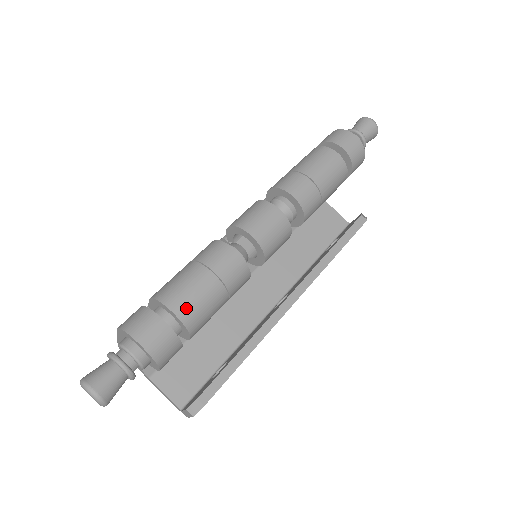
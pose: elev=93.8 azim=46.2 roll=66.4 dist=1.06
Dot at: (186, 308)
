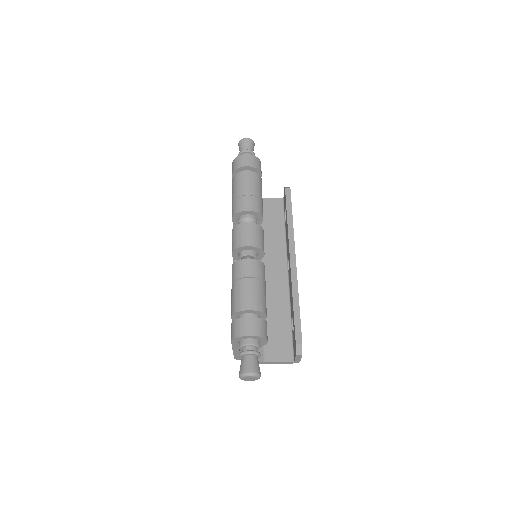
Dot at: (252, 303)
